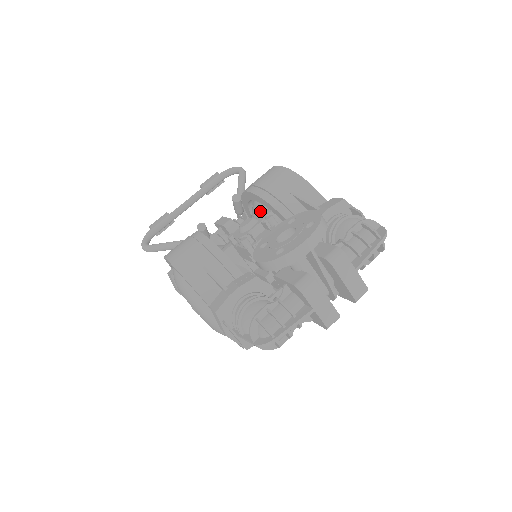
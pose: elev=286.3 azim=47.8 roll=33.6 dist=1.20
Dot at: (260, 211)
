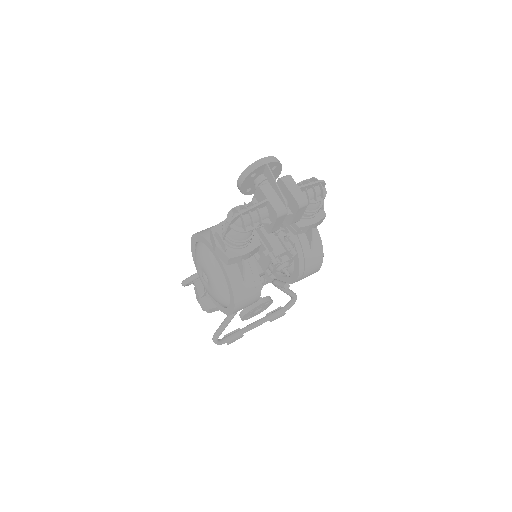
Dot at: occluded
